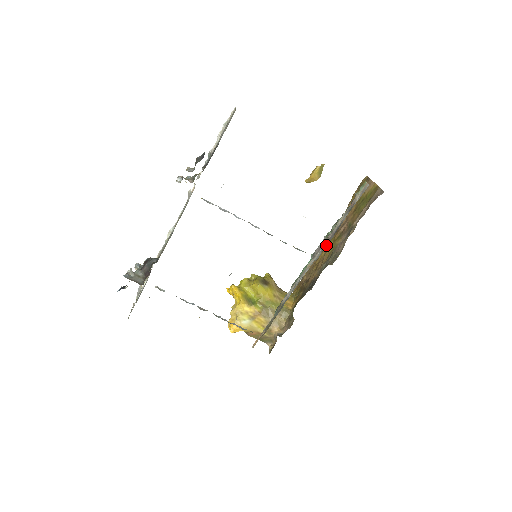
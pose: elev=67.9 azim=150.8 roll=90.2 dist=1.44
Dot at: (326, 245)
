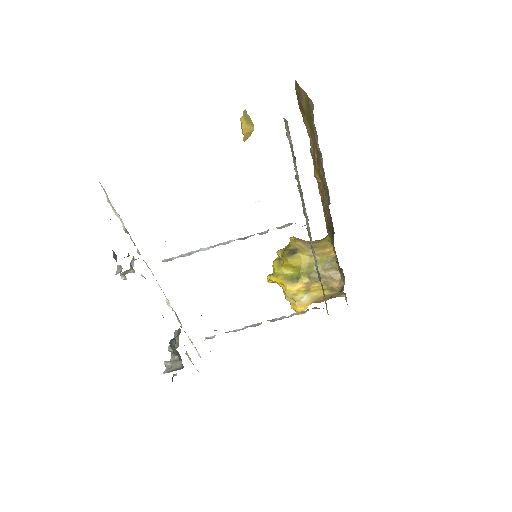
Dot at: (304, 203)
